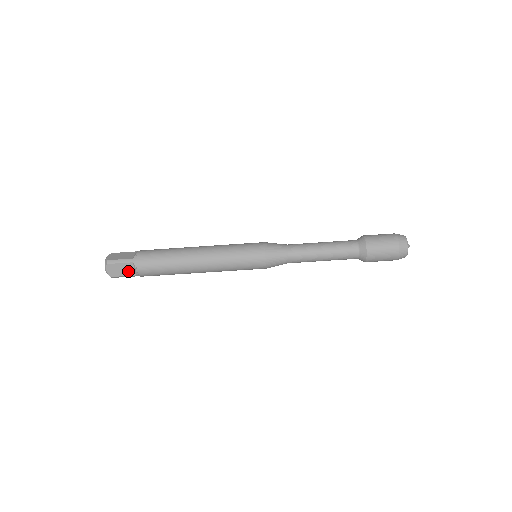
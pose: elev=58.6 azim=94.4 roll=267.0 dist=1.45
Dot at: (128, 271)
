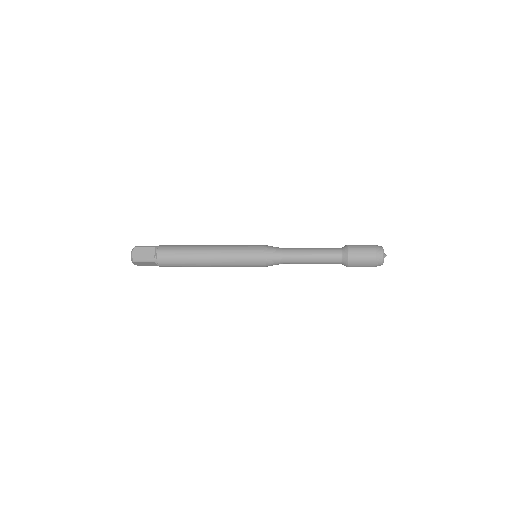
Dot at: (151, 264)
